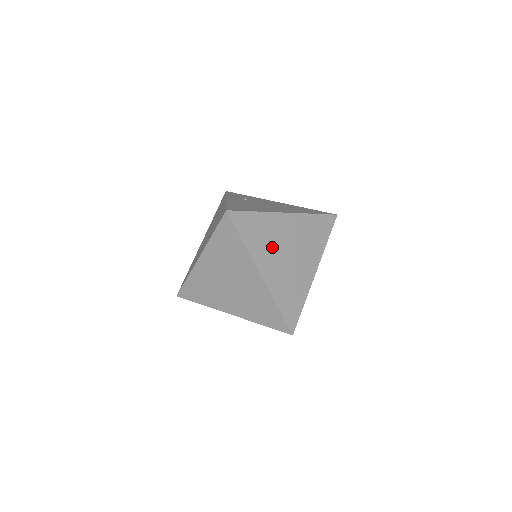
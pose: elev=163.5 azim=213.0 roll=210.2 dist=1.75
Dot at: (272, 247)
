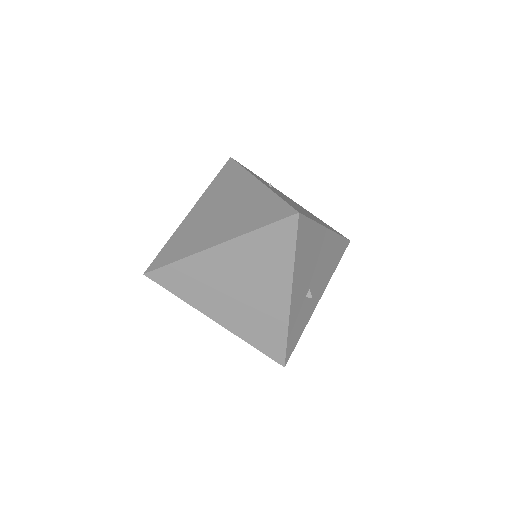
Dot at: (308, 266)
